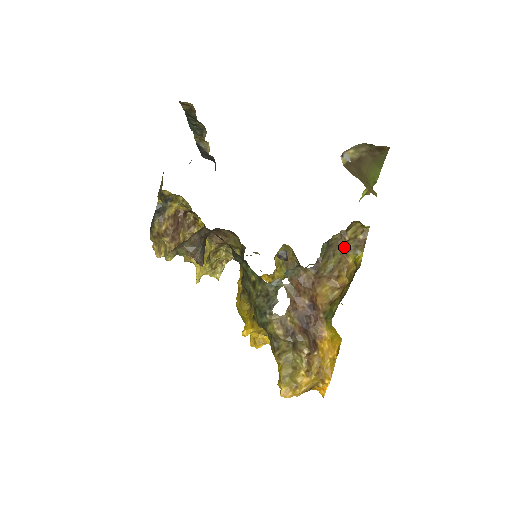
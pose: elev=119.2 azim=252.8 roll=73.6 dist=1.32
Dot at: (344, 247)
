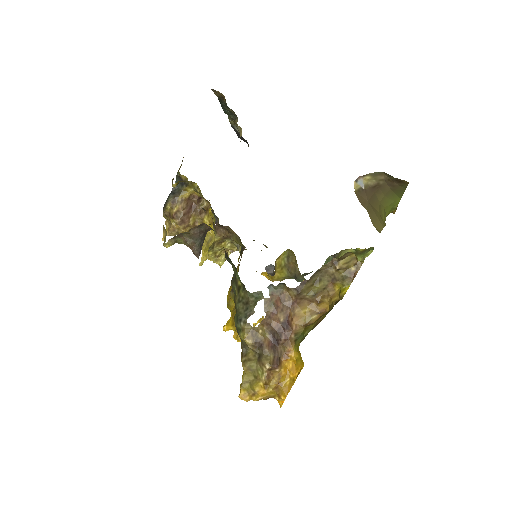
Dot at: (333, 275)
